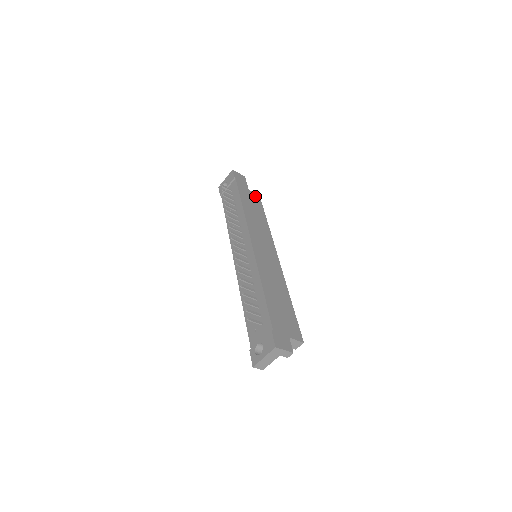
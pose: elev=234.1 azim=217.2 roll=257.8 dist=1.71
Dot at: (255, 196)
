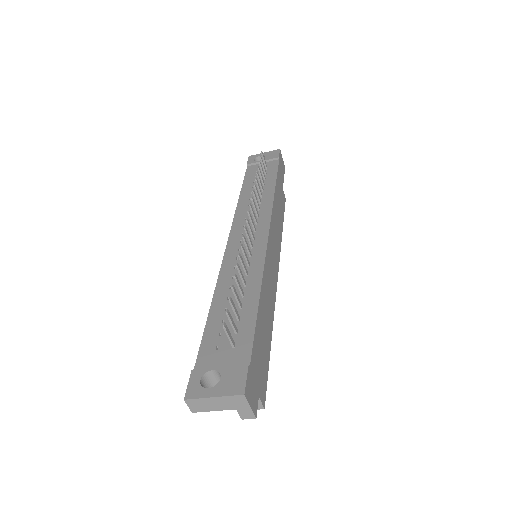
Dot at: (283, 195)
